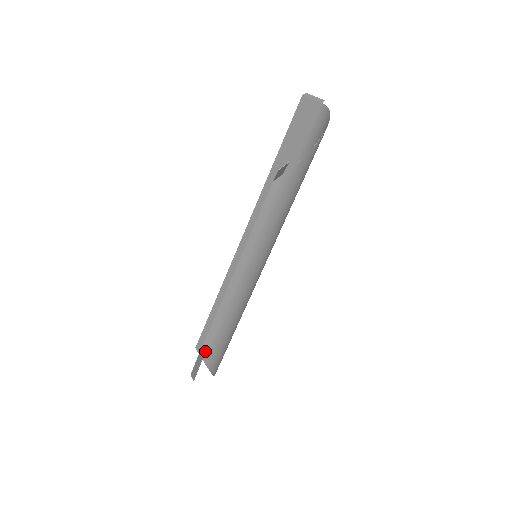
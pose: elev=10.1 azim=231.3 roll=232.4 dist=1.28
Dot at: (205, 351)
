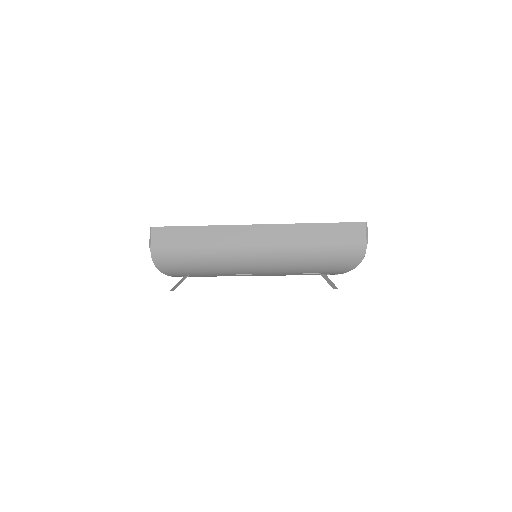
Dot at: (185, 276)
